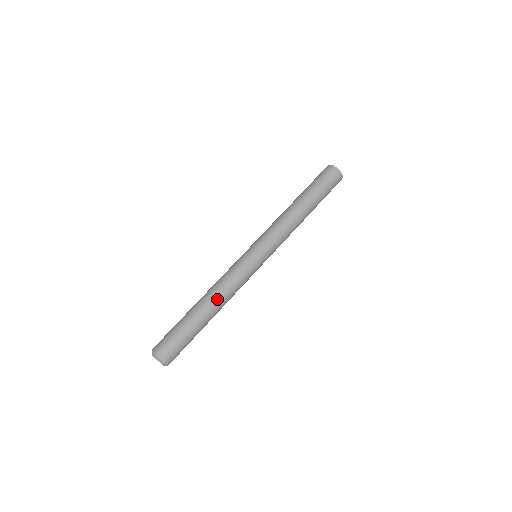
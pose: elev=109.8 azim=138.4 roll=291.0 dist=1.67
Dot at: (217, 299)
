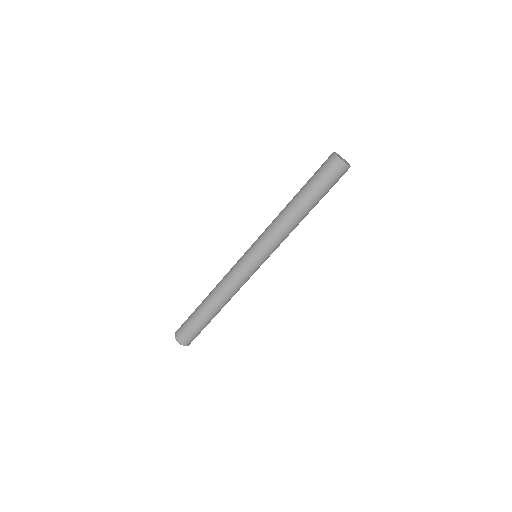
Dot at: (218, 297)
